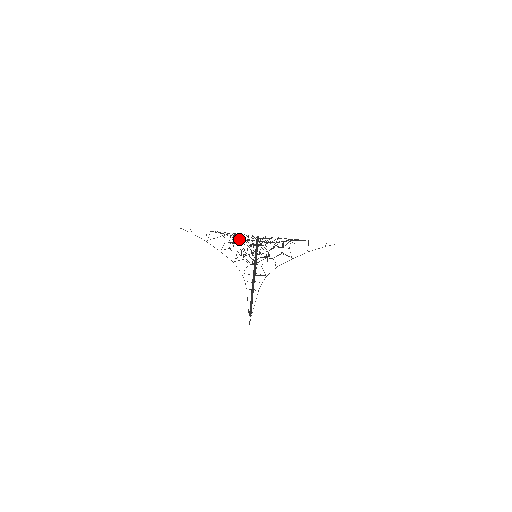
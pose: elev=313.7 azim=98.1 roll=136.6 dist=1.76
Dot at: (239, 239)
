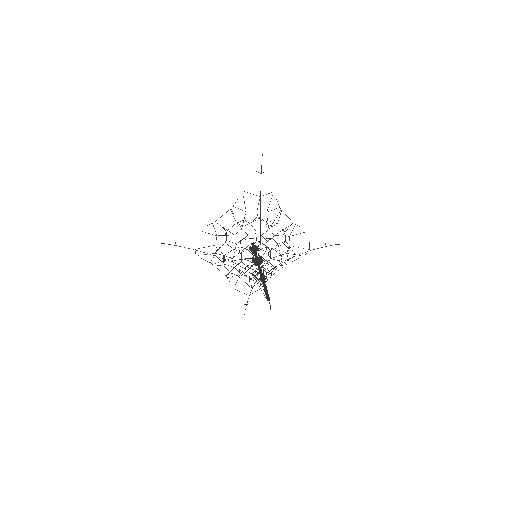
Dot at: occluded
